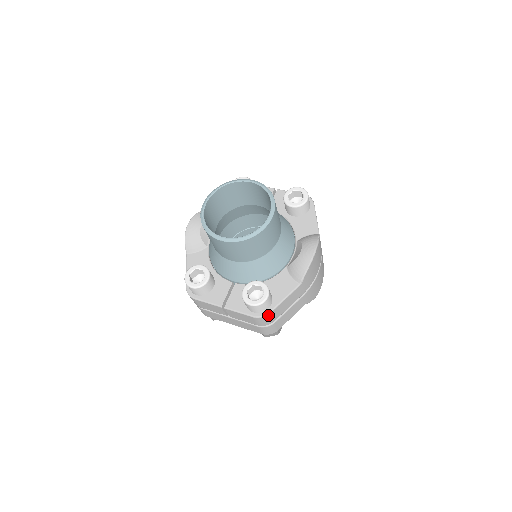
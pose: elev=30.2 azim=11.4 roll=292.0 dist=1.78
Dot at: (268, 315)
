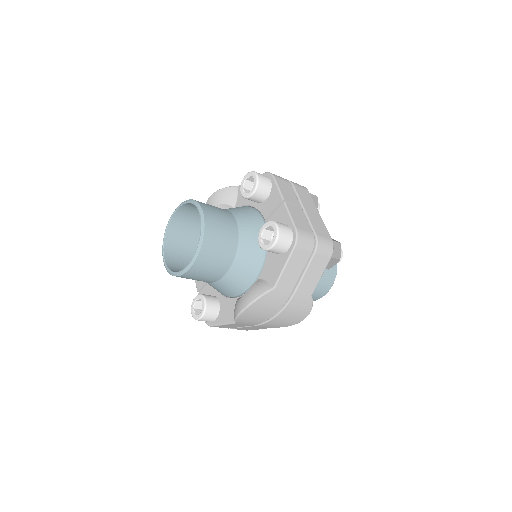
Dot at: (211, 326)
